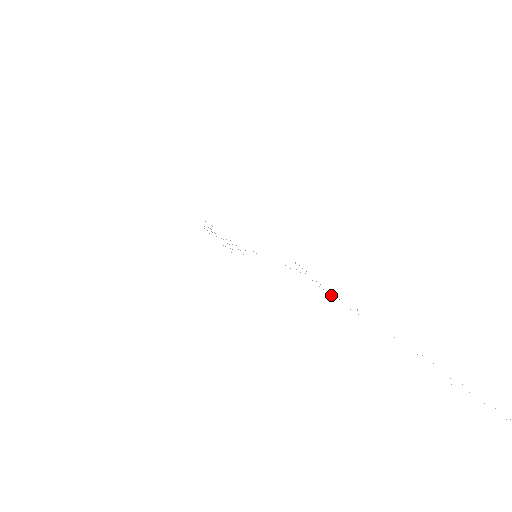
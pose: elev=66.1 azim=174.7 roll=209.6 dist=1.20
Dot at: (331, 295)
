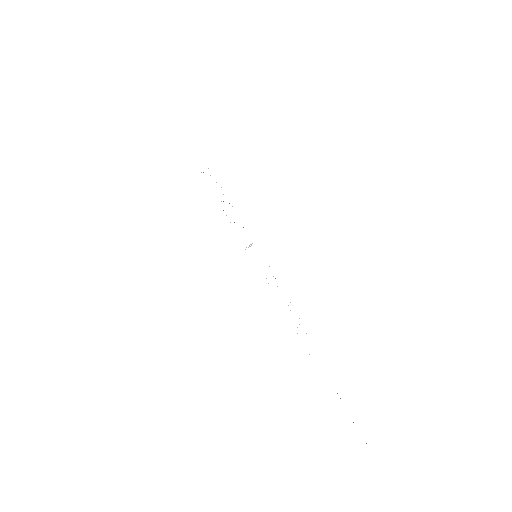
Dot at: occluded
